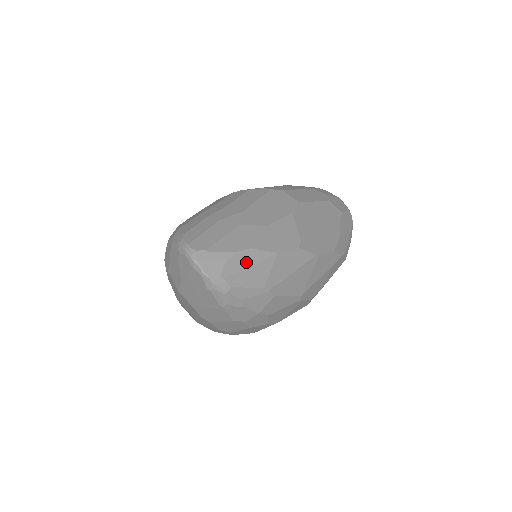
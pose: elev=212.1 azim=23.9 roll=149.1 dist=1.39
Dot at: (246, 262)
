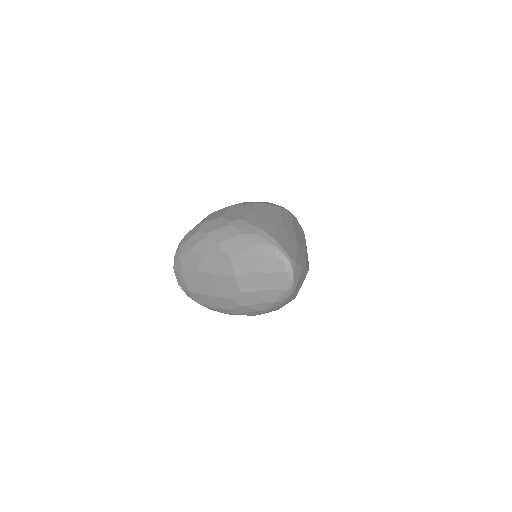
Dot at: (303, 275)
